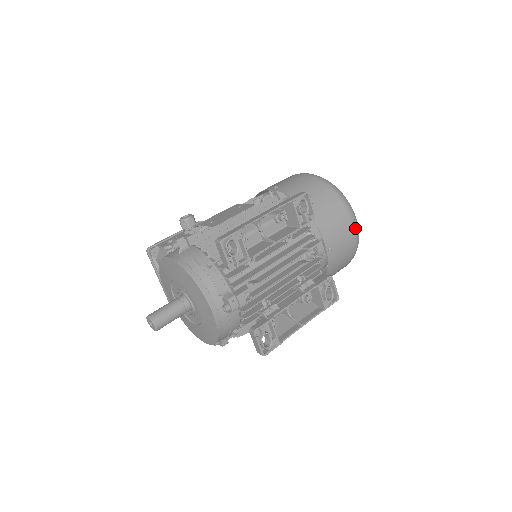
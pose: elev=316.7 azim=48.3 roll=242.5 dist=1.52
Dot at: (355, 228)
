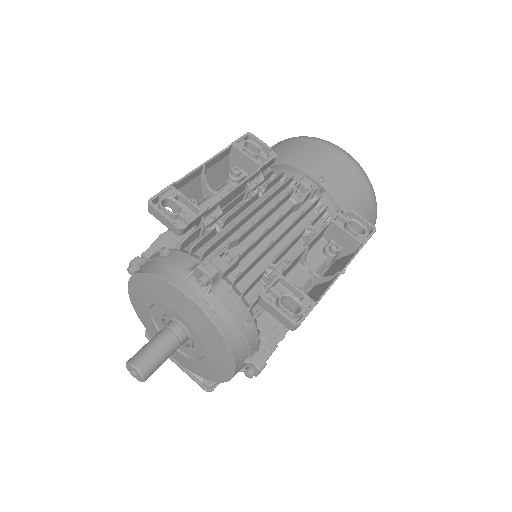
Dot at: (343, 153)
